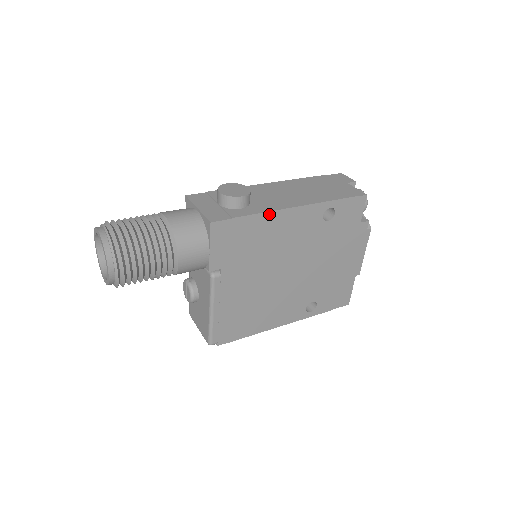
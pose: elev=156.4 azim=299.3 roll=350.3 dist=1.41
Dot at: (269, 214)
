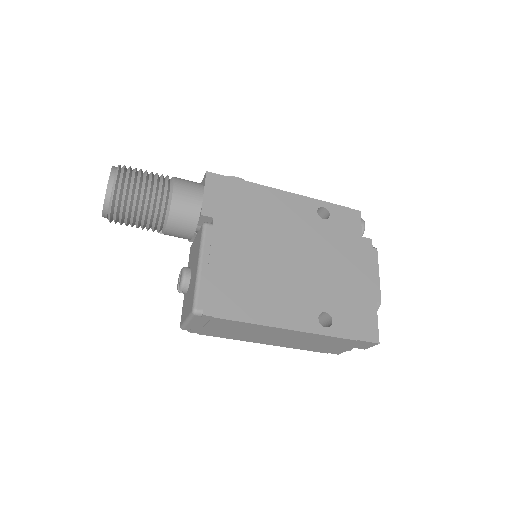
Dot at: (261, 187)
